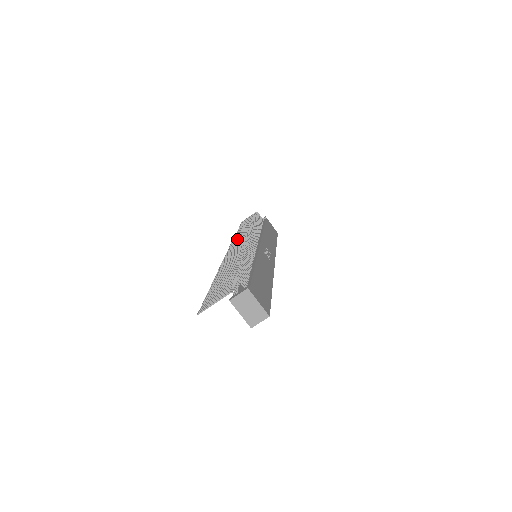
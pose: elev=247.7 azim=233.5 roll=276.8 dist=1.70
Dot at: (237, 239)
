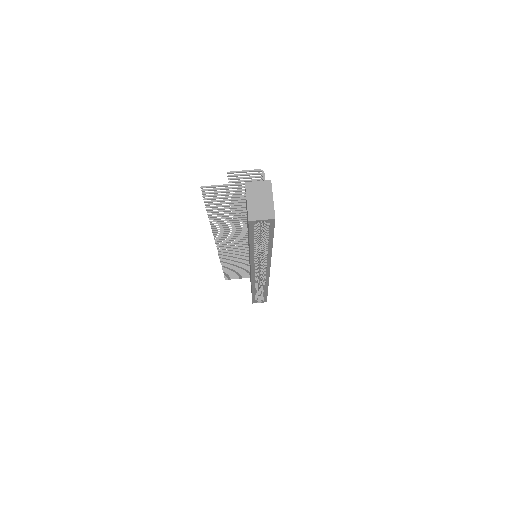
Dot at: occluded
